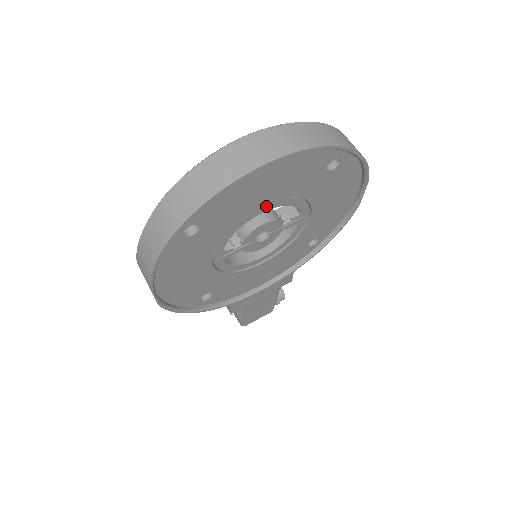
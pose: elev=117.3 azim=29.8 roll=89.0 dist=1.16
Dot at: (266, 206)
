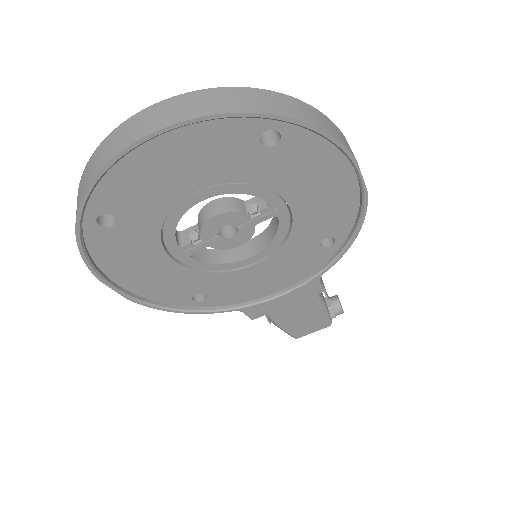
Dot at: (199, 194)
